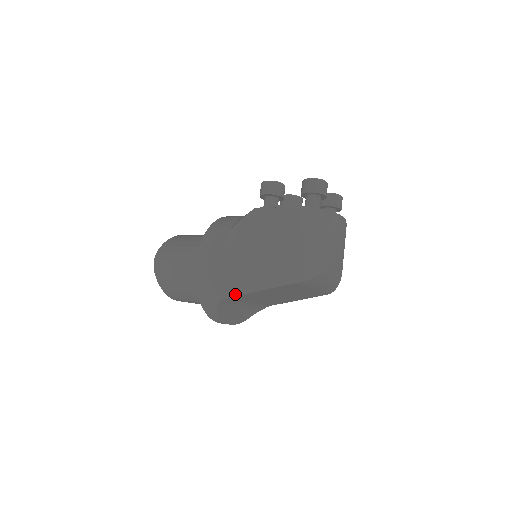
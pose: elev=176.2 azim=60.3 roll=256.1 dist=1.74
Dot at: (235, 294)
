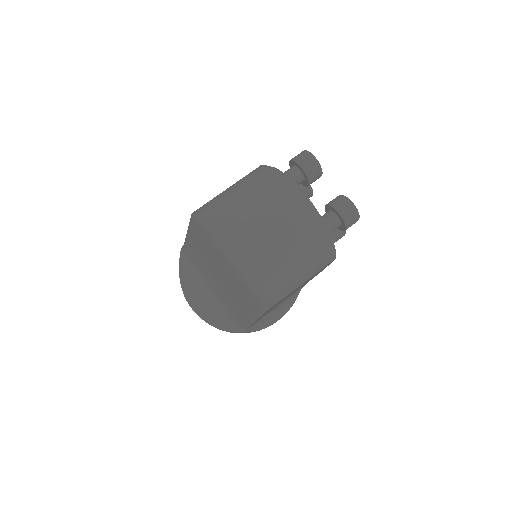
Dot at: occluded
